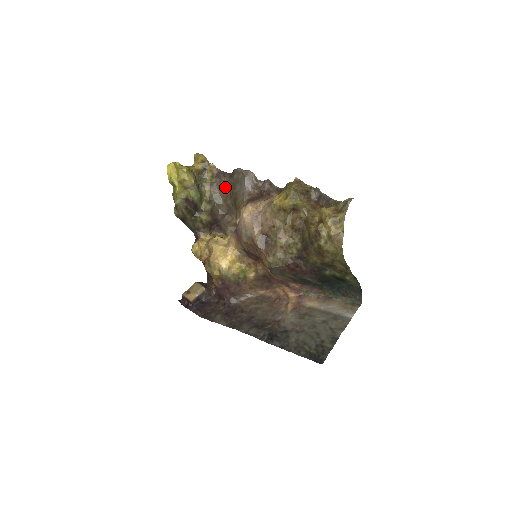
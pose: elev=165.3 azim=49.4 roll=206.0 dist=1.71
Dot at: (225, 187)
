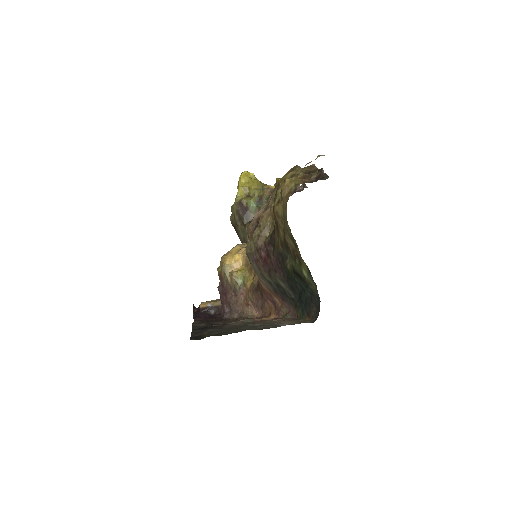
Dot at: occluded
